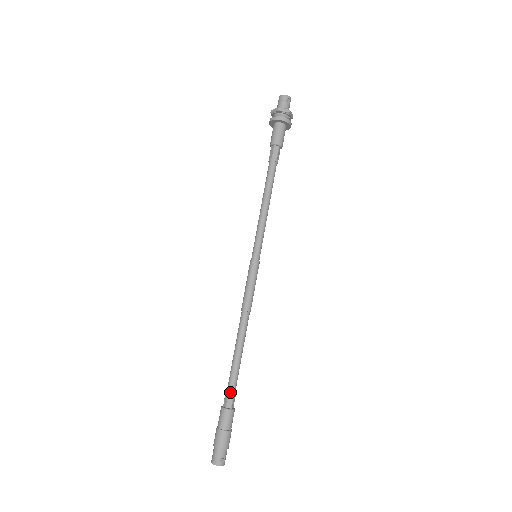
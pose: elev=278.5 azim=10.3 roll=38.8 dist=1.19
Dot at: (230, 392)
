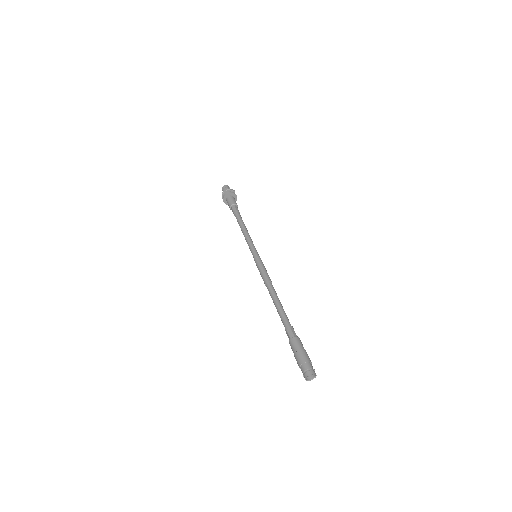
Dot at: (291, 327)
